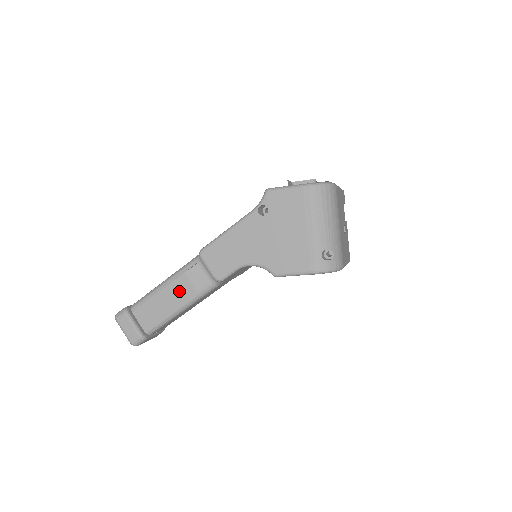
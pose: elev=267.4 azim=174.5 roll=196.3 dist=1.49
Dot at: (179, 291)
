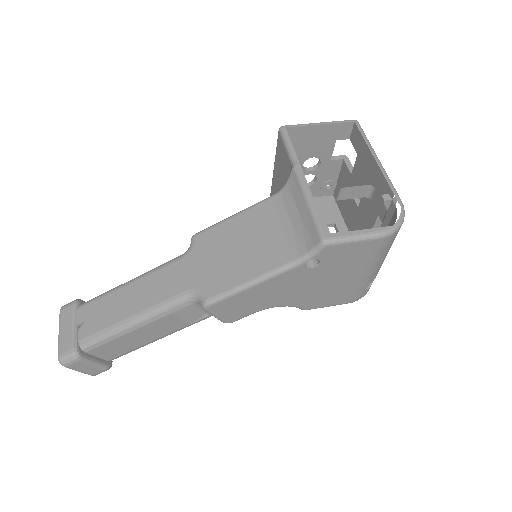
Dot at: (161, 328)
